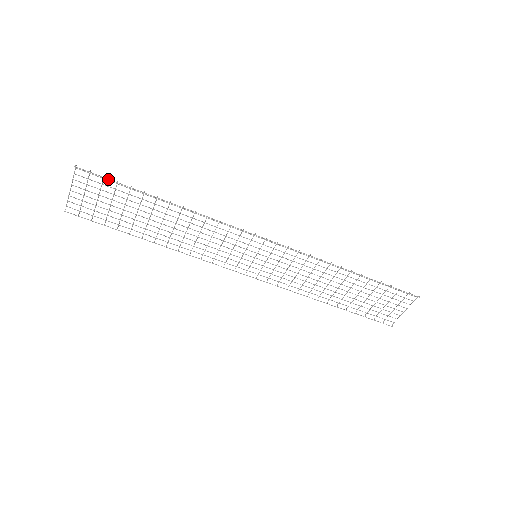
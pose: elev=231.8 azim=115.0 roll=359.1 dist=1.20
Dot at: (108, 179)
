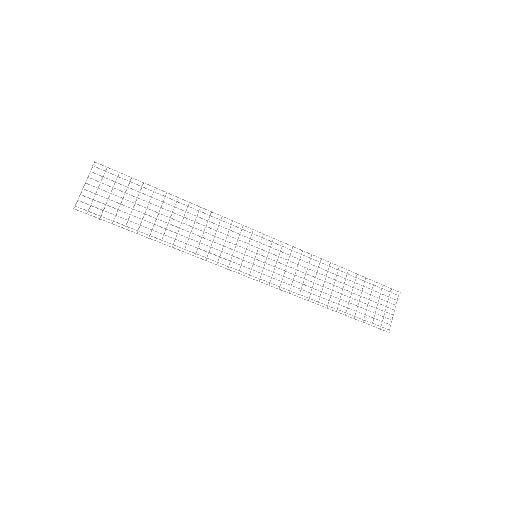
Dot at: occluded
